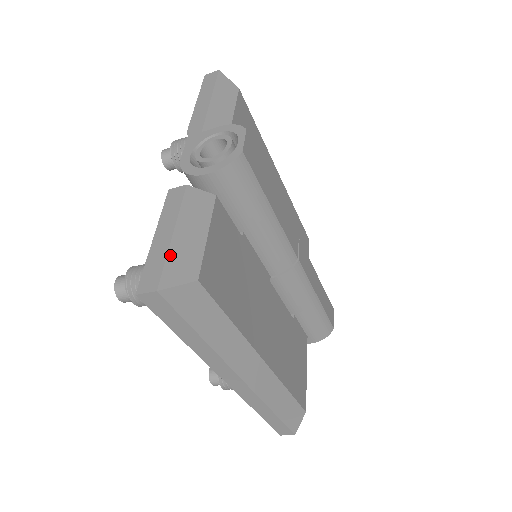
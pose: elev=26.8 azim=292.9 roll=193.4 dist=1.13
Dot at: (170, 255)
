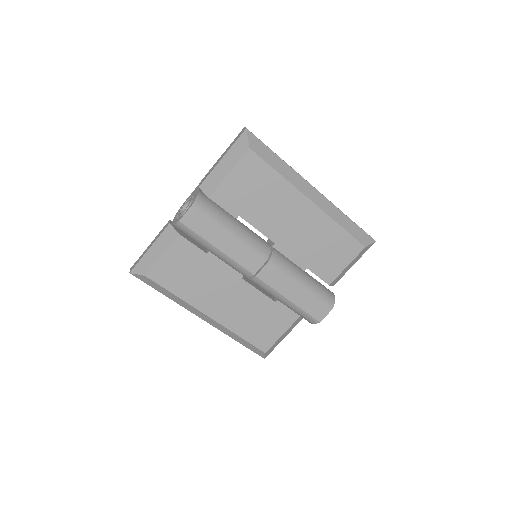
Dot at: (142, 259)
